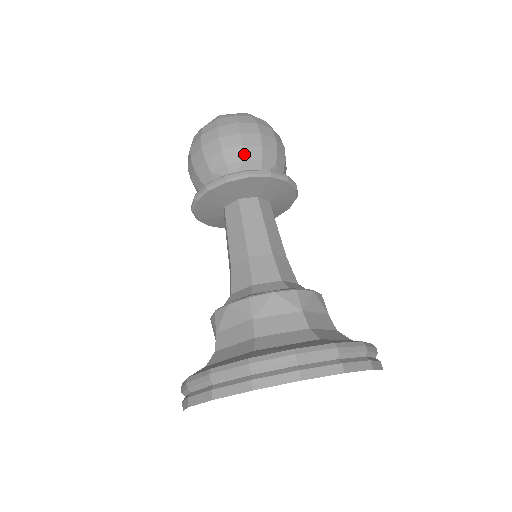
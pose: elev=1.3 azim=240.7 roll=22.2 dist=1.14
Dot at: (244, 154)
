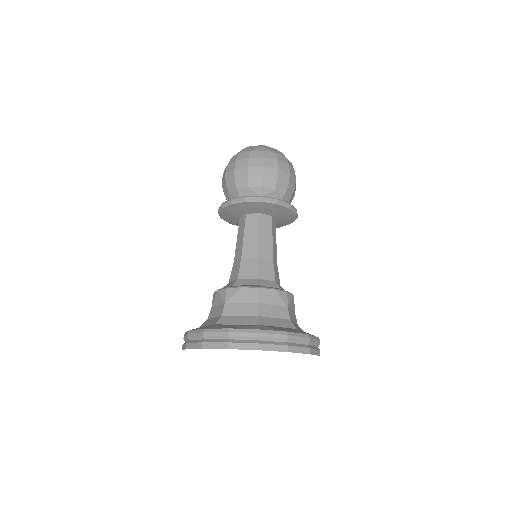
Dot at: (249, 183)
